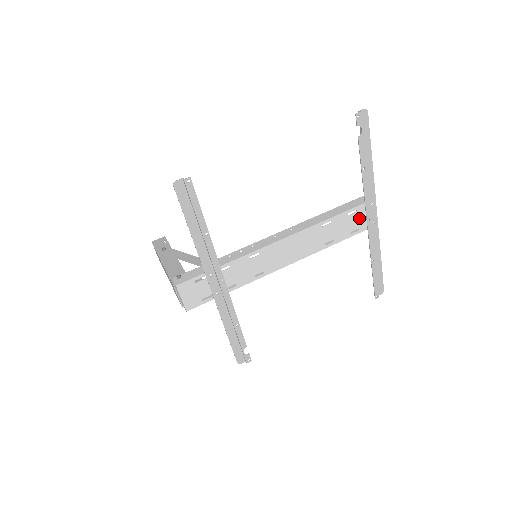
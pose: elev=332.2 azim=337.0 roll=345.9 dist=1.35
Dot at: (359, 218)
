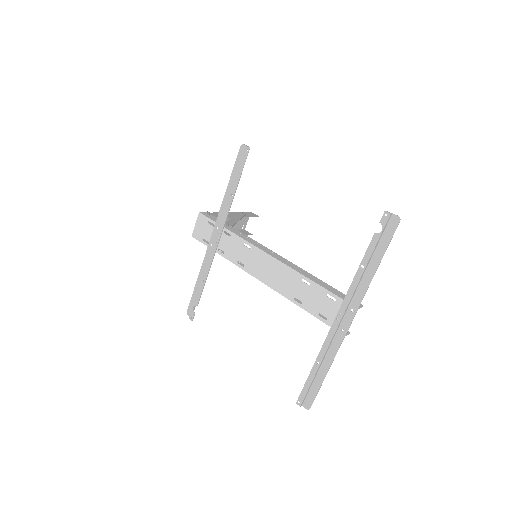
Dot at: (334, 310)
